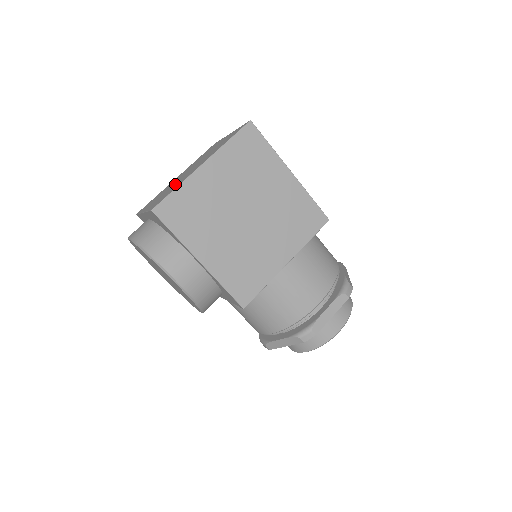
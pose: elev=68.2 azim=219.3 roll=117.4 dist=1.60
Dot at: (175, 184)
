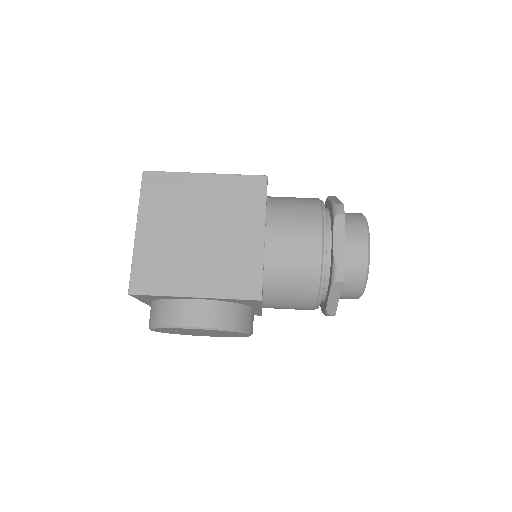
Dot at: occluded
